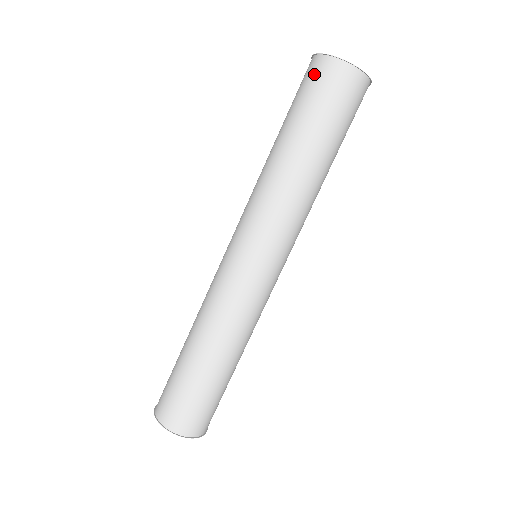
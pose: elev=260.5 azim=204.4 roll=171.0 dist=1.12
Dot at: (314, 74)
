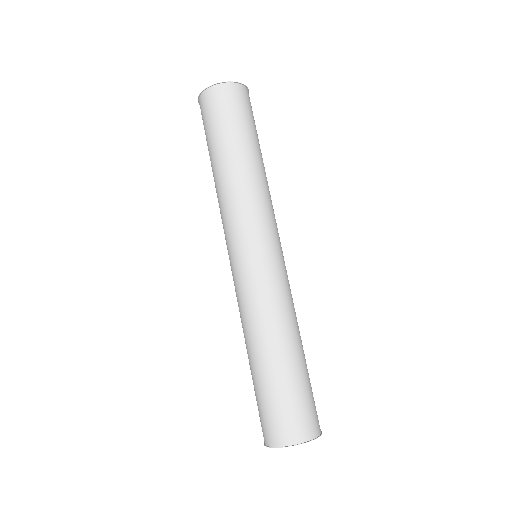
Dot at: occluded
